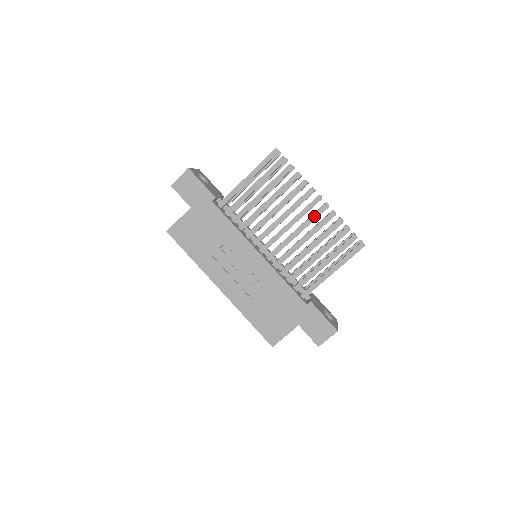
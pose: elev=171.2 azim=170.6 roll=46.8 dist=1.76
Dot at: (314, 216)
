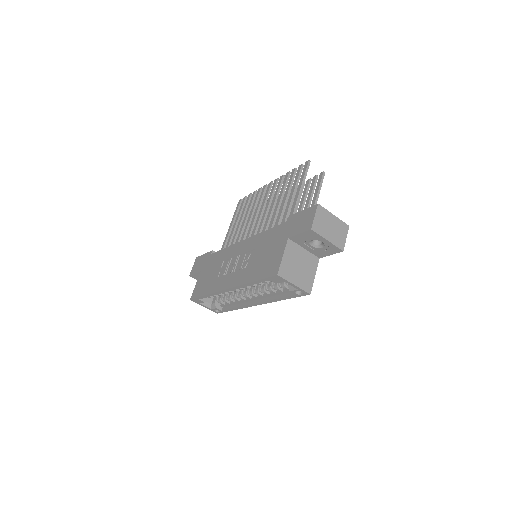
Dot at: (272, 191)
